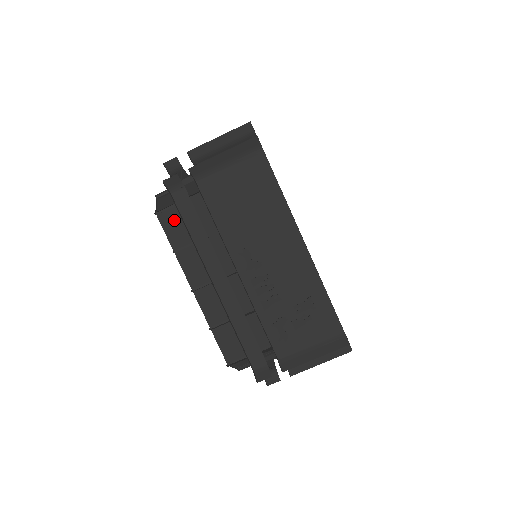
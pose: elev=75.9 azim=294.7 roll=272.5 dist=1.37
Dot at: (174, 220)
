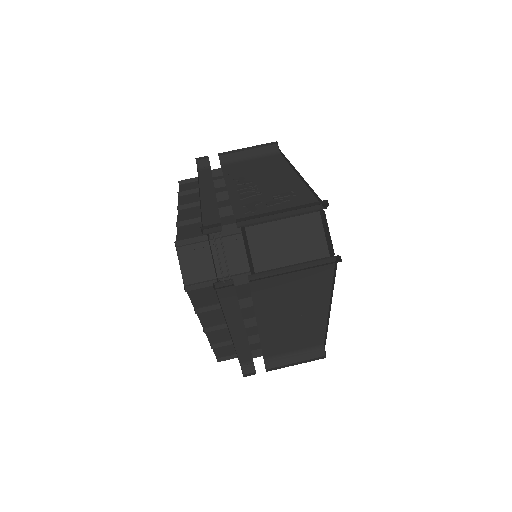
Dot at: (191, 186)
